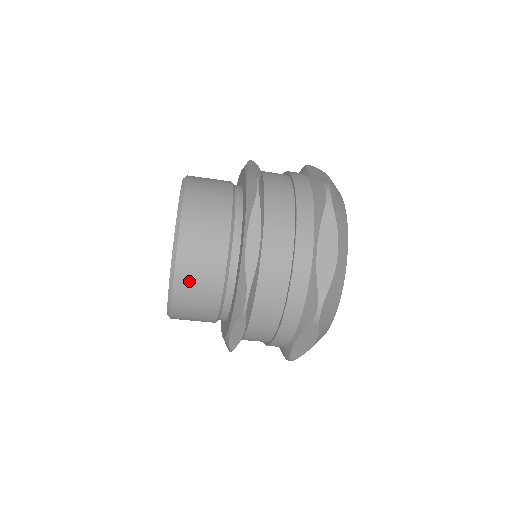
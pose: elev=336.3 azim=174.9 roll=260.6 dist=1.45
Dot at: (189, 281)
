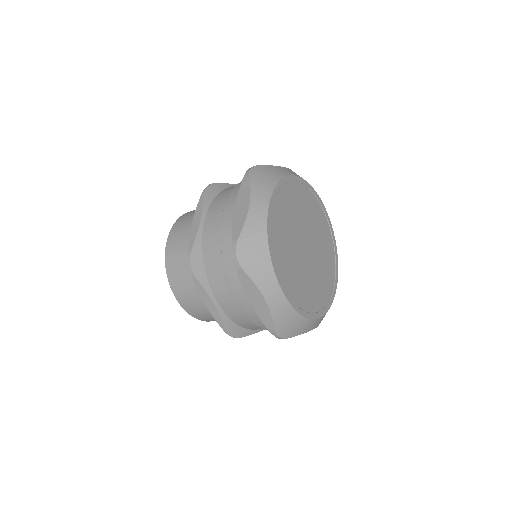
Dot at: (204, 317)
